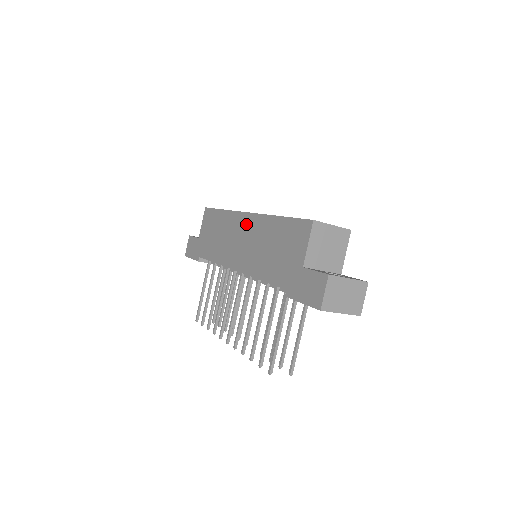
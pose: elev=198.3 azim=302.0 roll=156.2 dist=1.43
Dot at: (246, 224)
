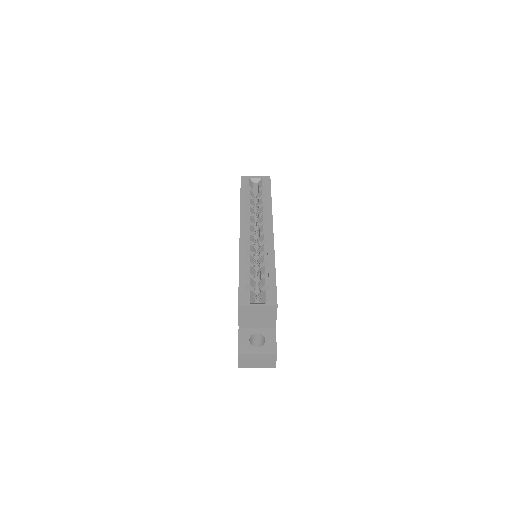
Dot at: occluded
